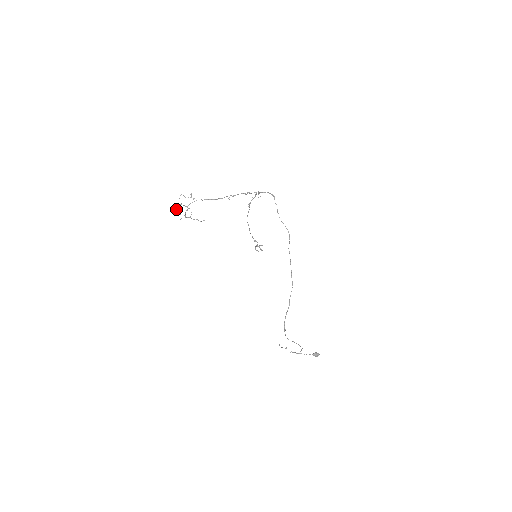
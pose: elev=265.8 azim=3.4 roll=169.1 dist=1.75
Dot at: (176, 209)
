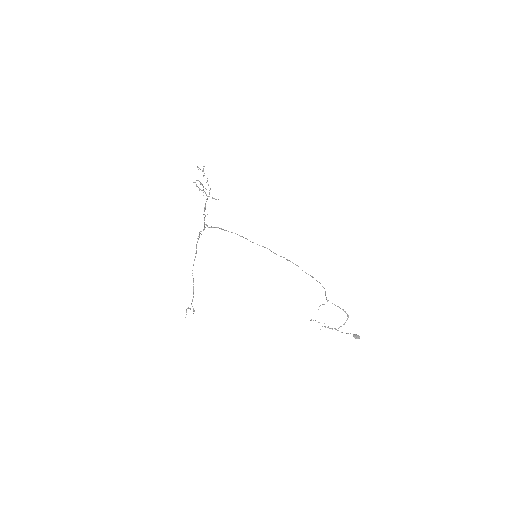
Dot at: (196, 186)
